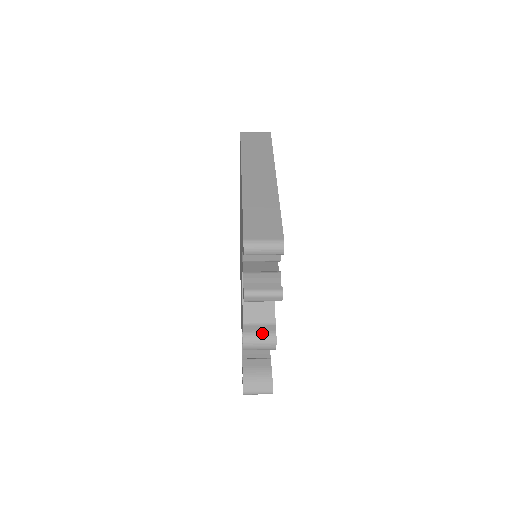
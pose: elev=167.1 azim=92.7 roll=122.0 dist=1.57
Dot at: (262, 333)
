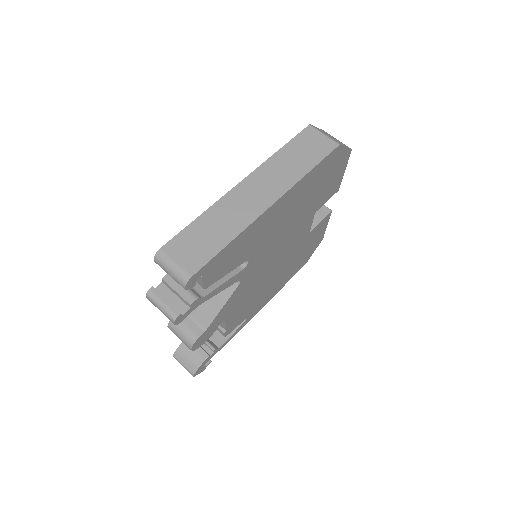
Dot at: (187, 329)
